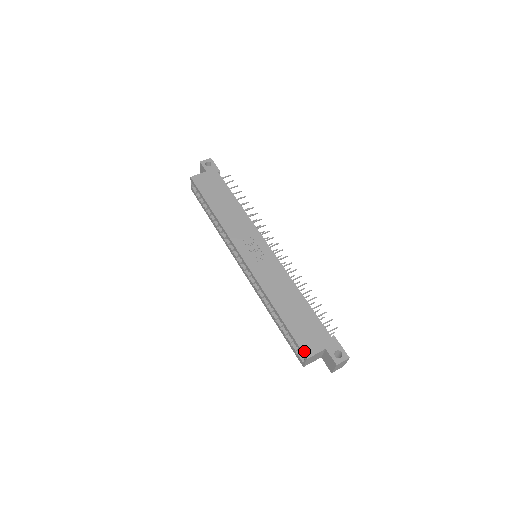
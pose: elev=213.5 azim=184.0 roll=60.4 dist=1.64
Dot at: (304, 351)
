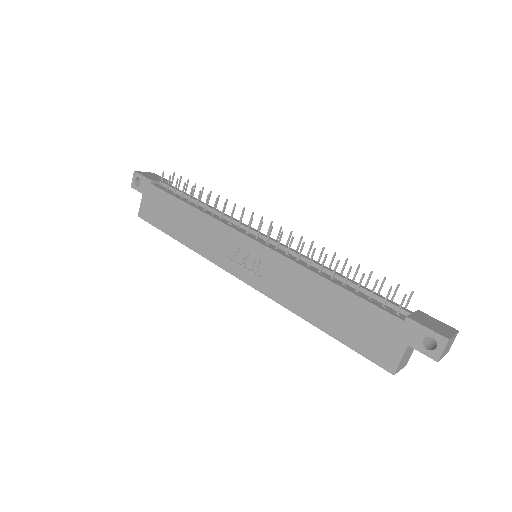
Dot at: (383, 366)
